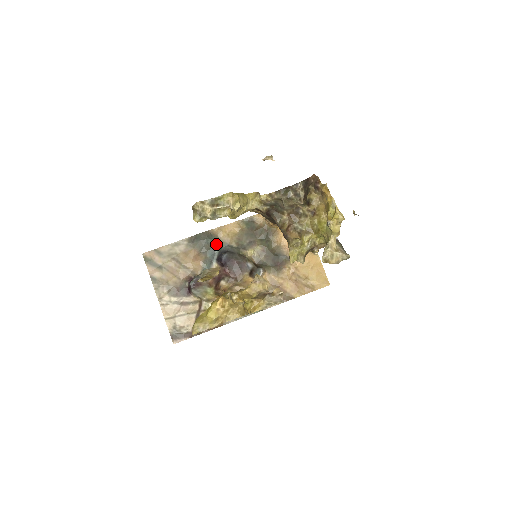
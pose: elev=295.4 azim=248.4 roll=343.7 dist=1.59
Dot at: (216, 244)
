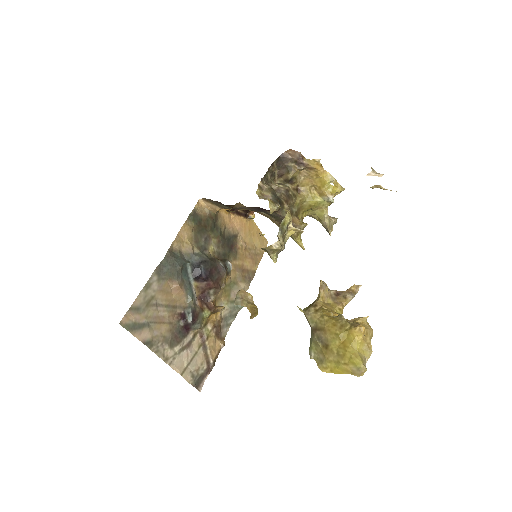
Dot at: (184, 261)
